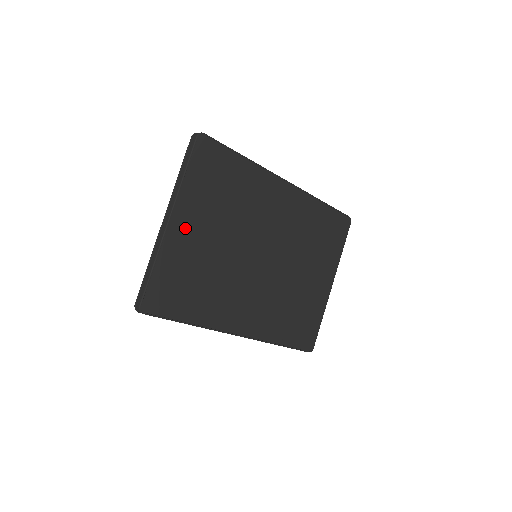
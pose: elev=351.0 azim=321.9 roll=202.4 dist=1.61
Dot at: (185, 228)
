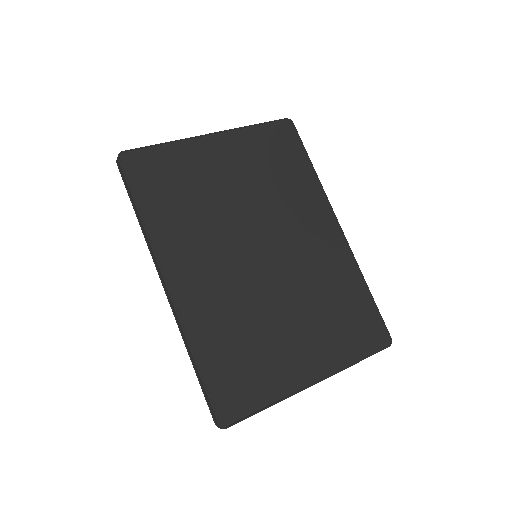
Dot at: (217, 151)
